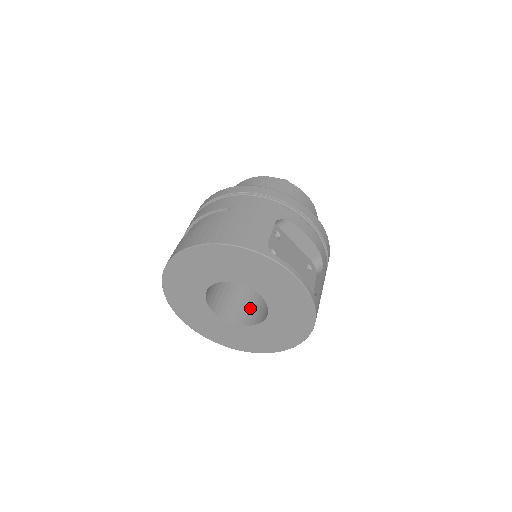
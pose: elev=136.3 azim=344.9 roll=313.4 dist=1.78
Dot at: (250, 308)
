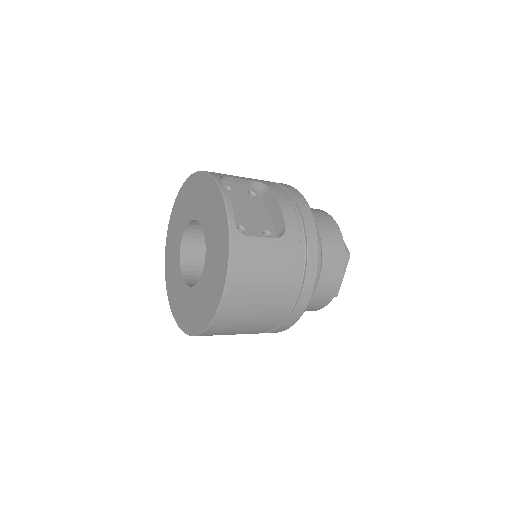
Dot at: occluded
